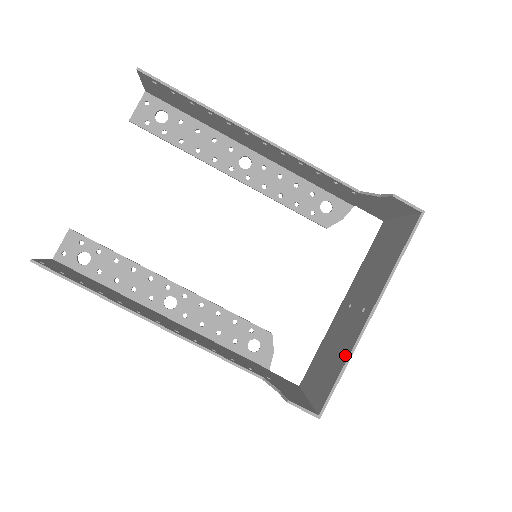
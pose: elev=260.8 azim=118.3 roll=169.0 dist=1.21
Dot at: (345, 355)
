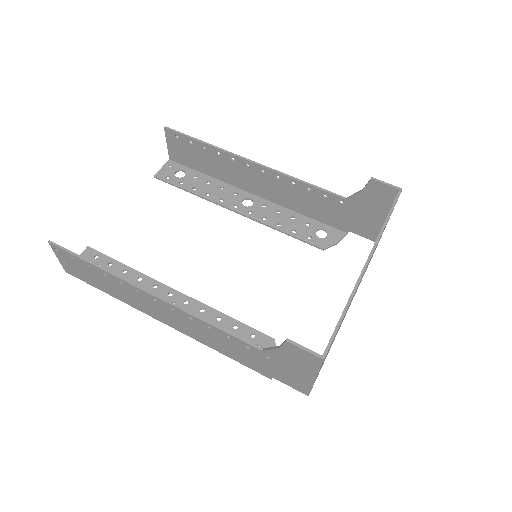
Dot at: occluded
